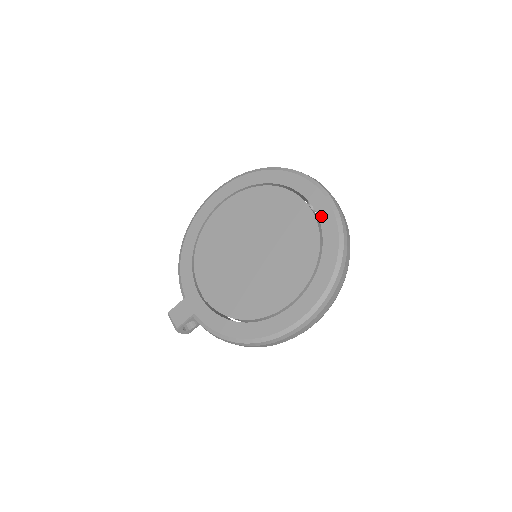
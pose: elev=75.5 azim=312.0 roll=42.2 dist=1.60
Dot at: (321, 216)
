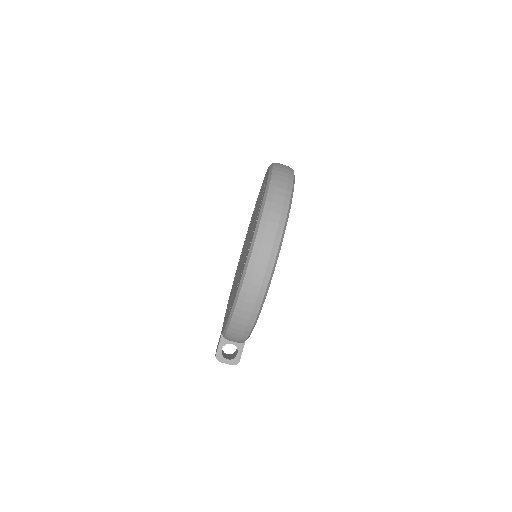
Dot at: occluded
